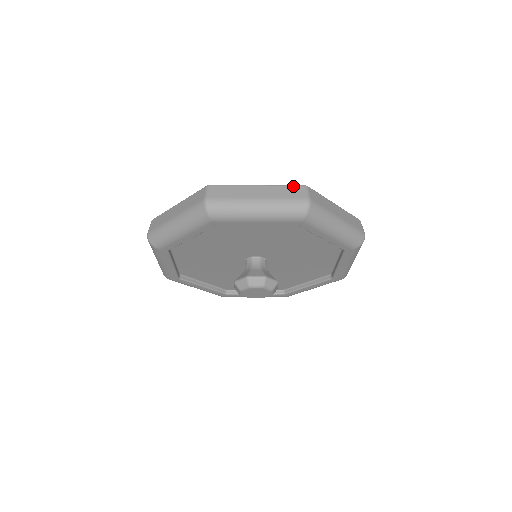
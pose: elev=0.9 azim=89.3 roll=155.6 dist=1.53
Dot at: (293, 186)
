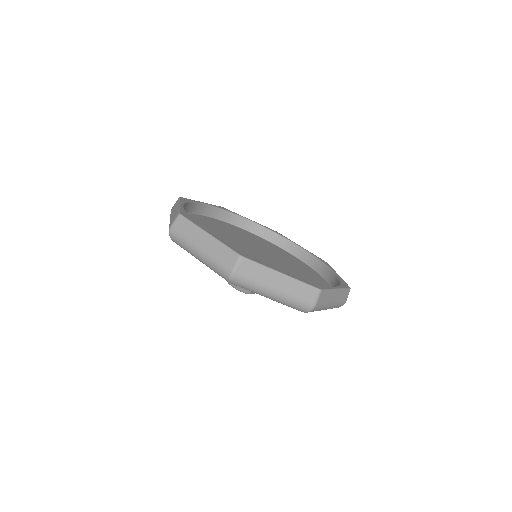
Dot at: (231, 251)
